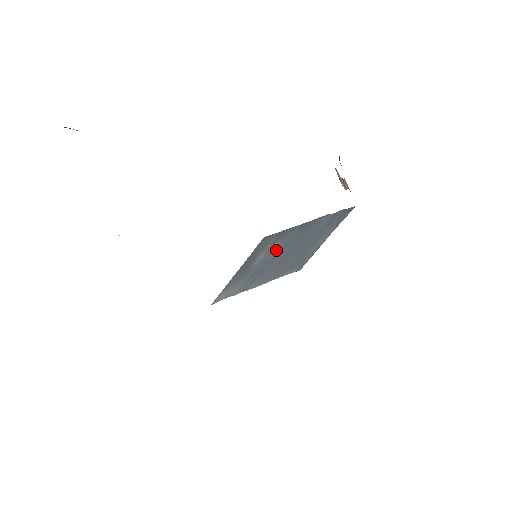
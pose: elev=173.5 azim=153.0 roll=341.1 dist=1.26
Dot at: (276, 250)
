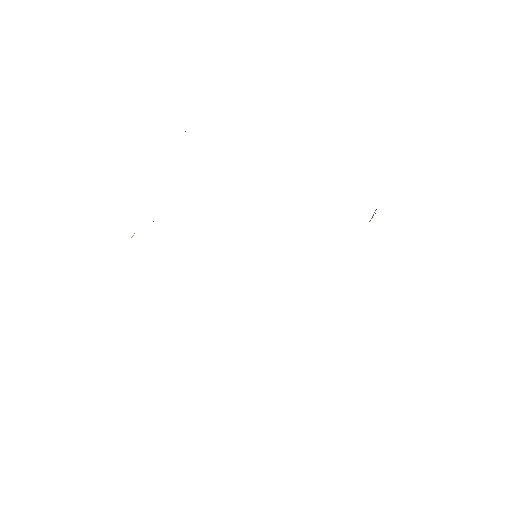
Dot at: occluded
